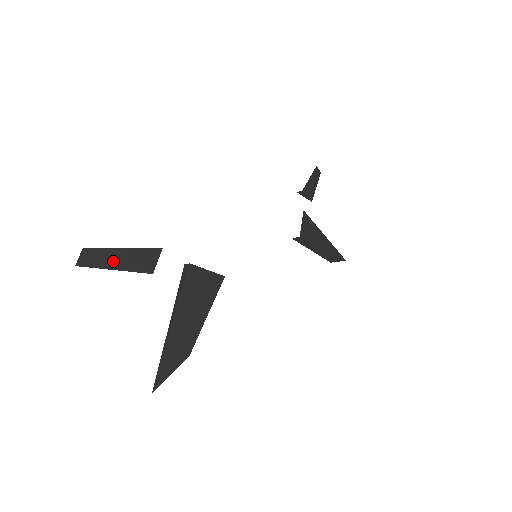
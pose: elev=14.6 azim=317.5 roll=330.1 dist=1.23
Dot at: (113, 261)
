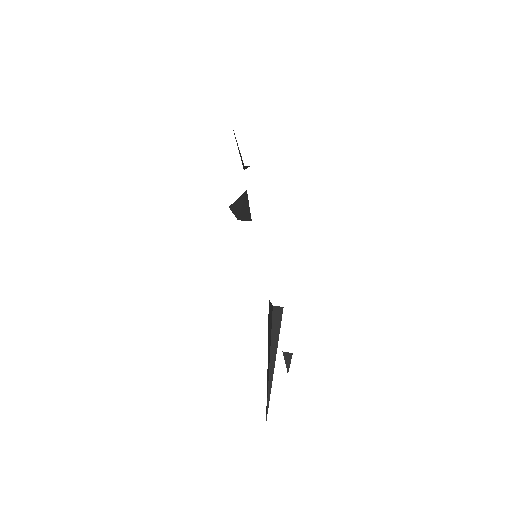
Dot at: occluded
